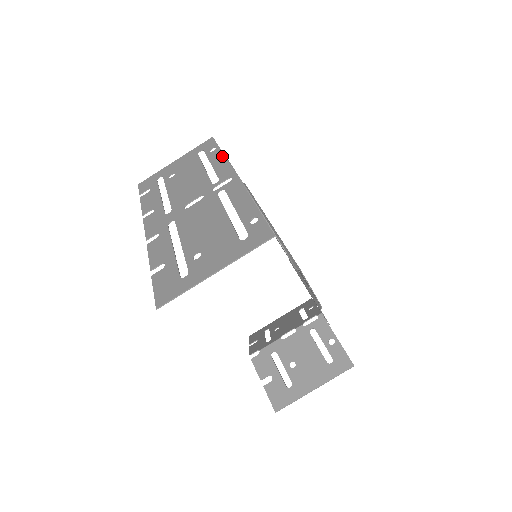
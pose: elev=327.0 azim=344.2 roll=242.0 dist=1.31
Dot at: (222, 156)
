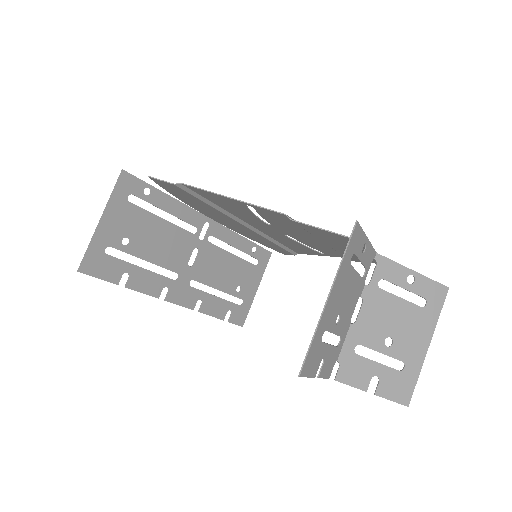
Dot at: (240, 237)
